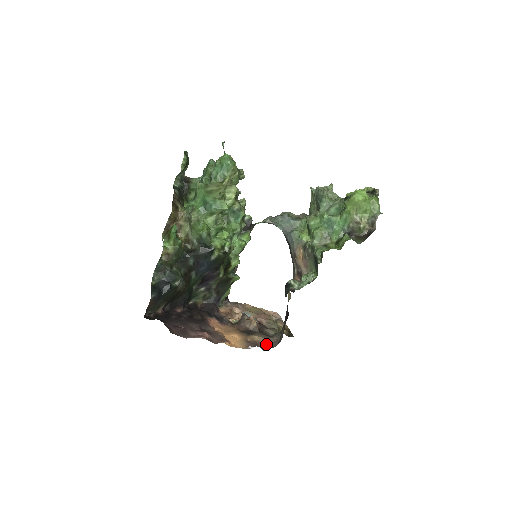
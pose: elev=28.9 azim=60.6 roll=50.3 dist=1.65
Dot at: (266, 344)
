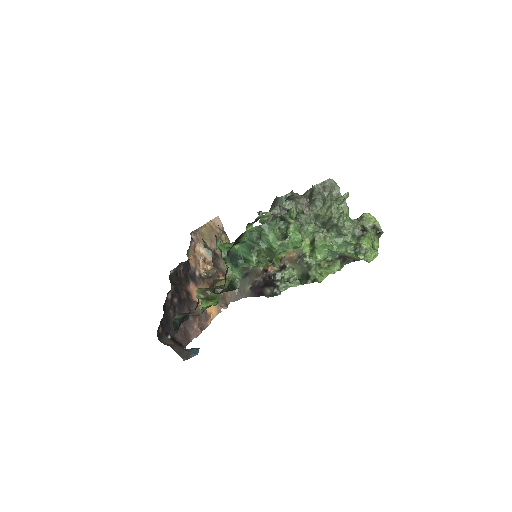
Dot at: (228, 293)
